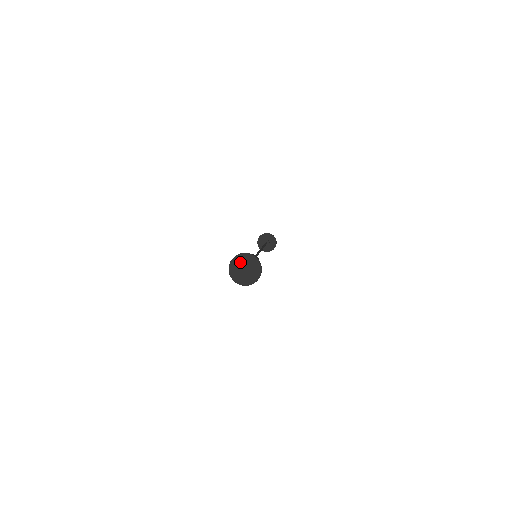
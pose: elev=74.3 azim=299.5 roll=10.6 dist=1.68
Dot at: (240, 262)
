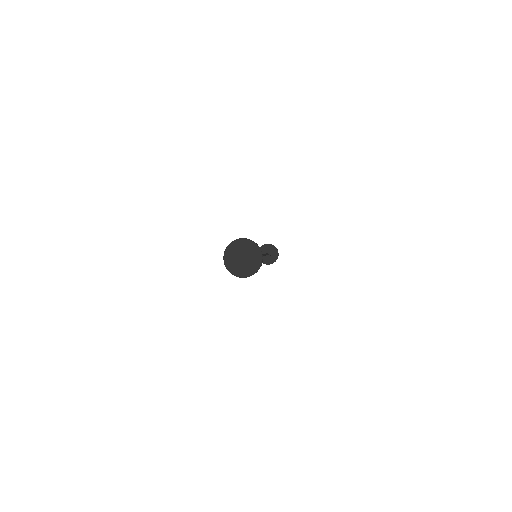
Dot at: (240, 248)
